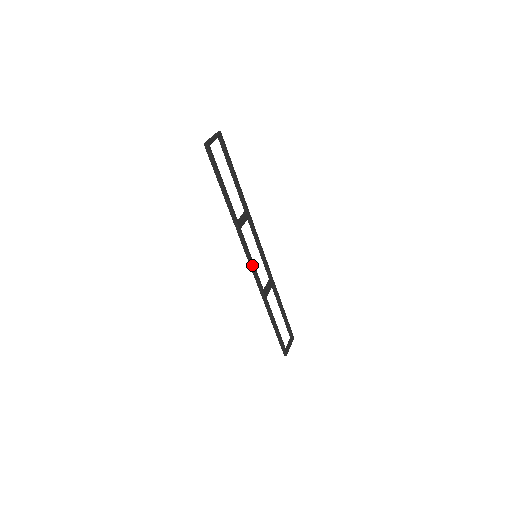
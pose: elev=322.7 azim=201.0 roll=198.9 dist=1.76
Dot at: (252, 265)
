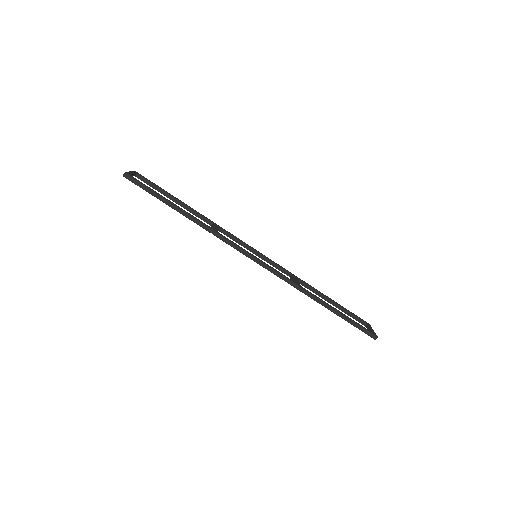
Dot at: (258, 260)
